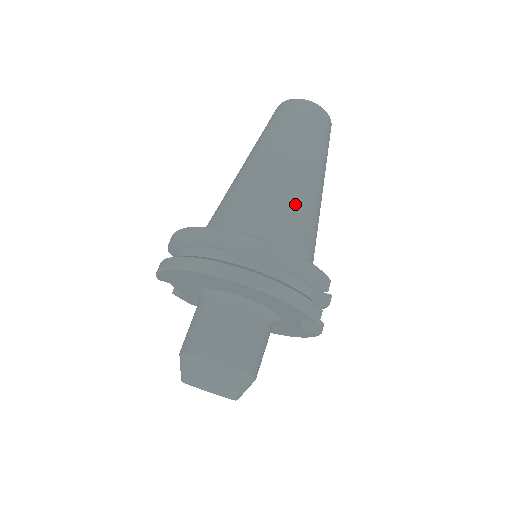
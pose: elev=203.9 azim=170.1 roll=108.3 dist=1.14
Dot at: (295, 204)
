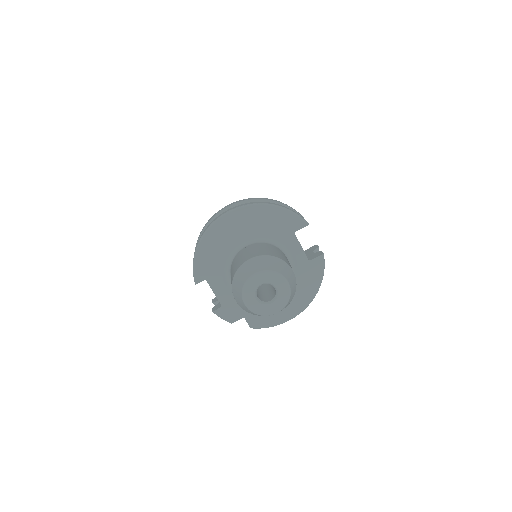
Dot at: occluded
